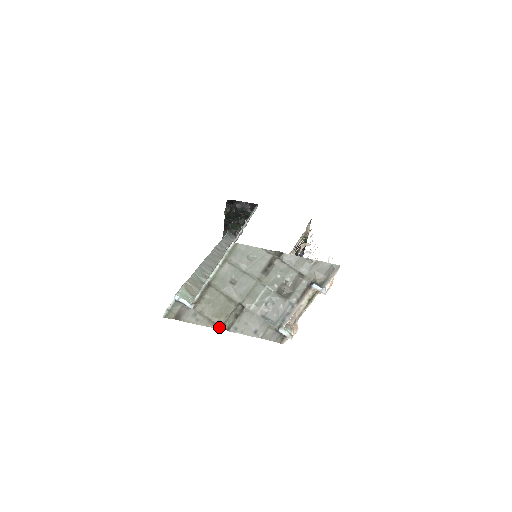
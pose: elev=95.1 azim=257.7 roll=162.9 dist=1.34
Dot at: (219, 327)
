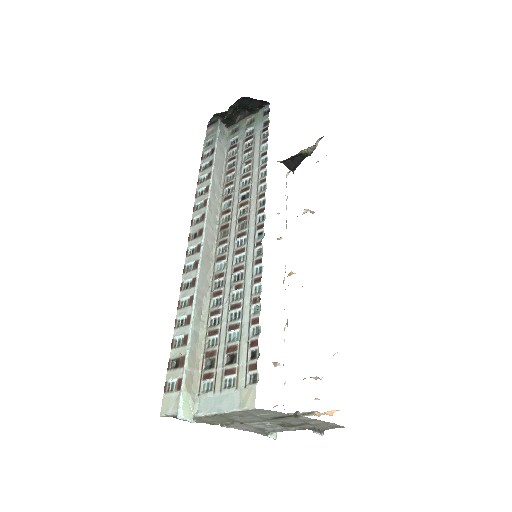
Dot at: occluded
